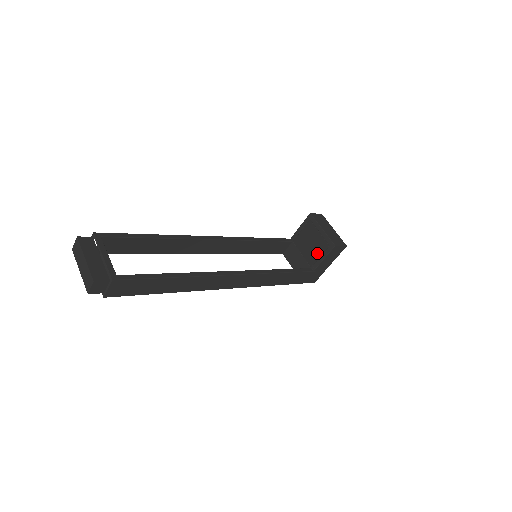
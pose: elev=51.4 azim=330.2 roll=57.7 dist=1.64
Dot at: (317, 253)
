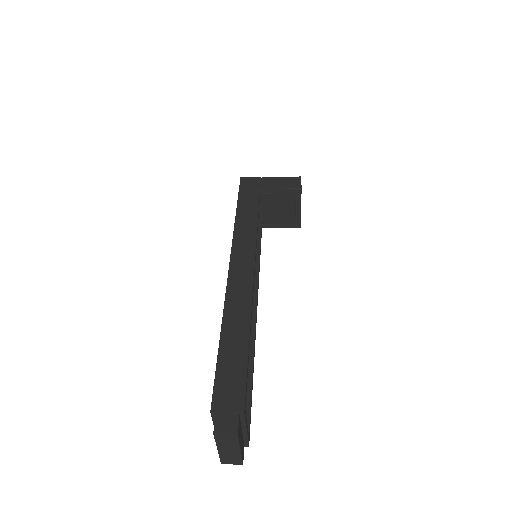
Dot at: (279, 220)
